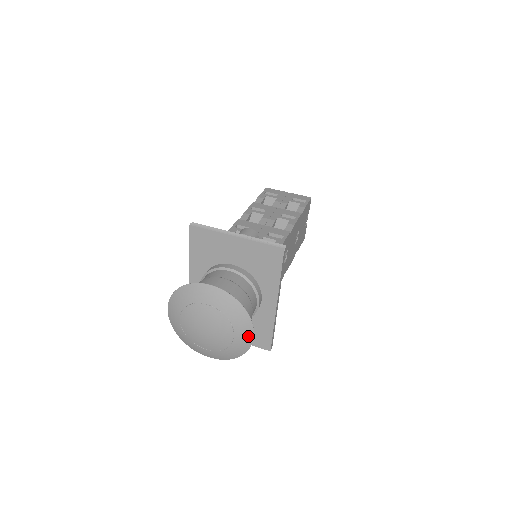
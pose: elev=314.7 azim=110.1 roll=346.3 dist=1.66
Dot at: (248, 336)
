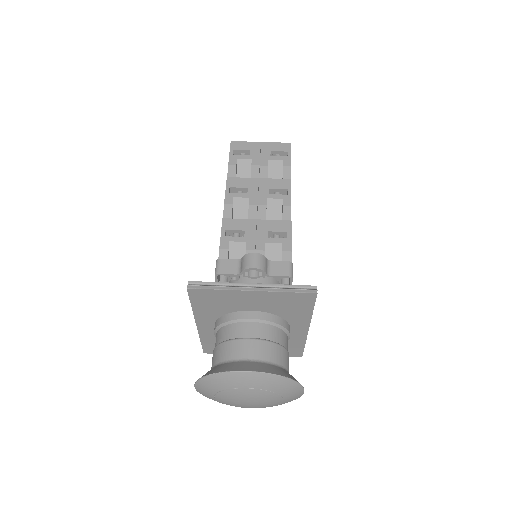
Dot at: (298, 395)
